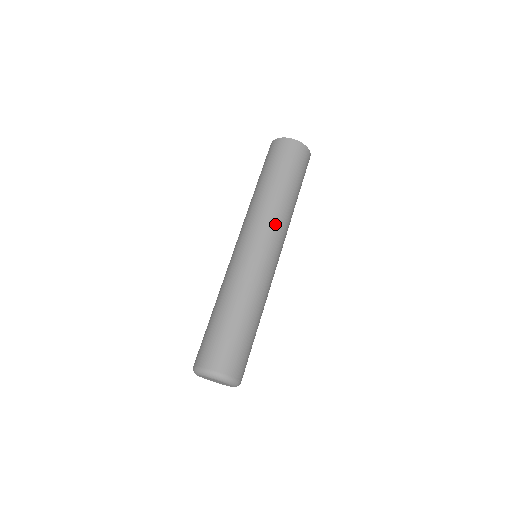
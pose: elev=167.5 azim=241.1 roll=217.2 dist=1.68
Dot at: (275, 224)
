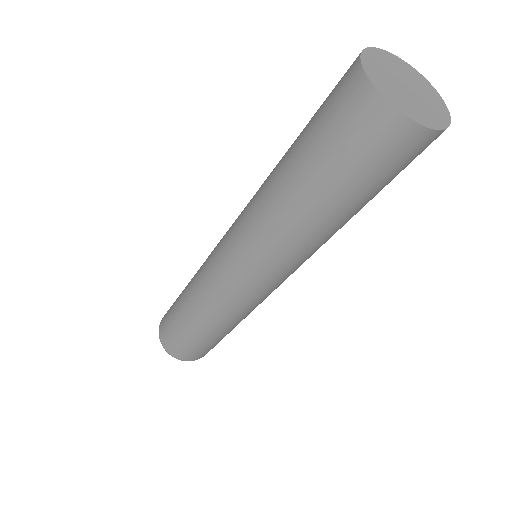
Dot at: (276, 259)
